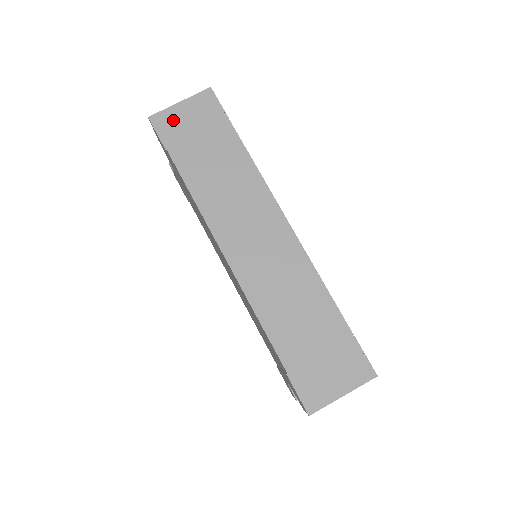
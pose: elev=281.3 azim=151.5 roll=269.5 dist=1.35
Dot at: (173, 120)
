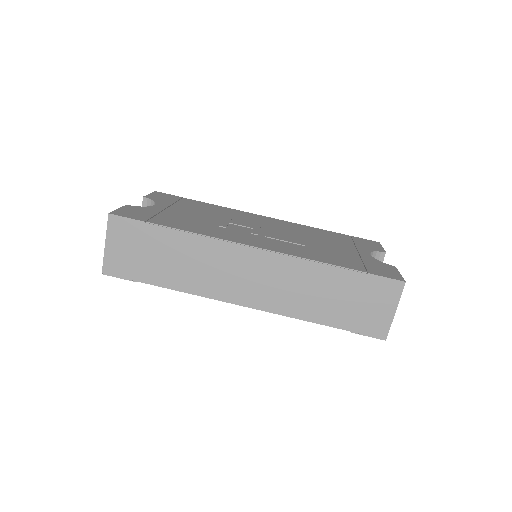
Dot at: (116, 260)
